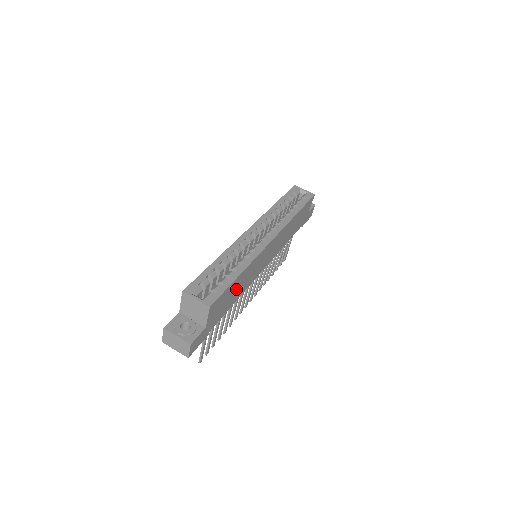
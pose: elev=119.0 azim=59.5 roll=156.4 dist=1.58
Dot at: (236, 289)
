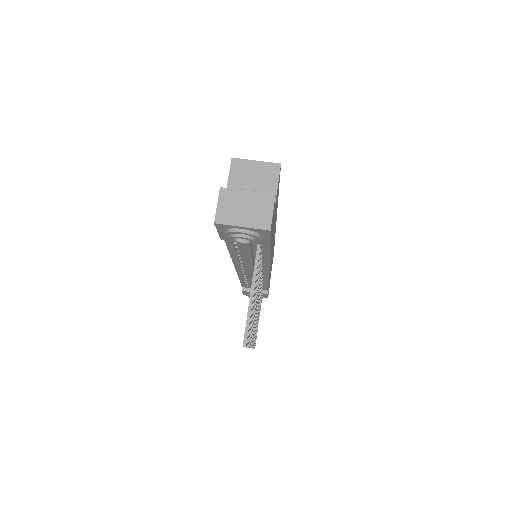
Dot at: occluded
